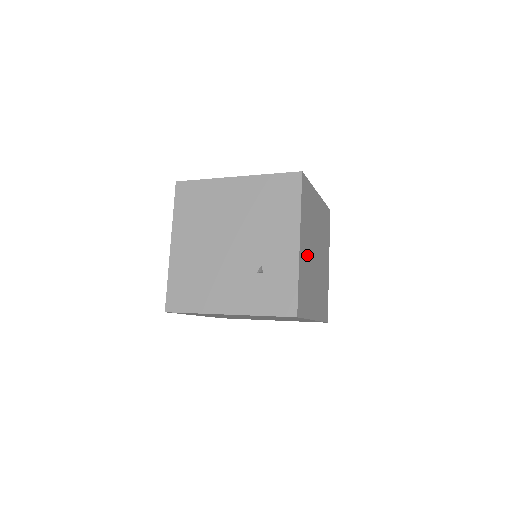
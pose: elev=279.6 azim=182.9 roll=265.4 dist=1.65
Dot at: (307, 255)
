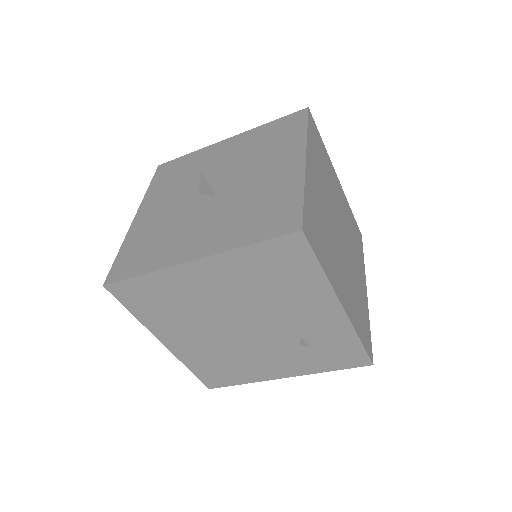
Dot at: (344, 279)
